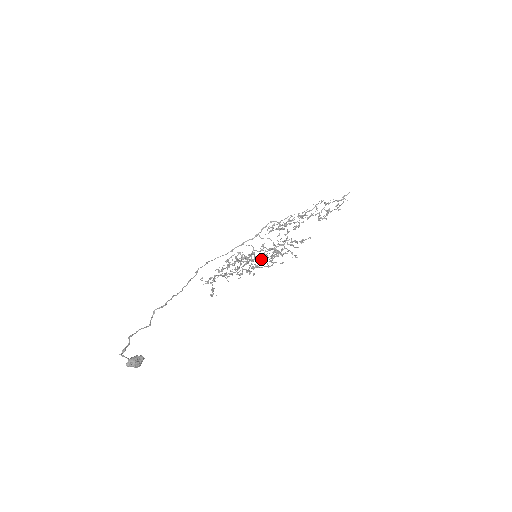
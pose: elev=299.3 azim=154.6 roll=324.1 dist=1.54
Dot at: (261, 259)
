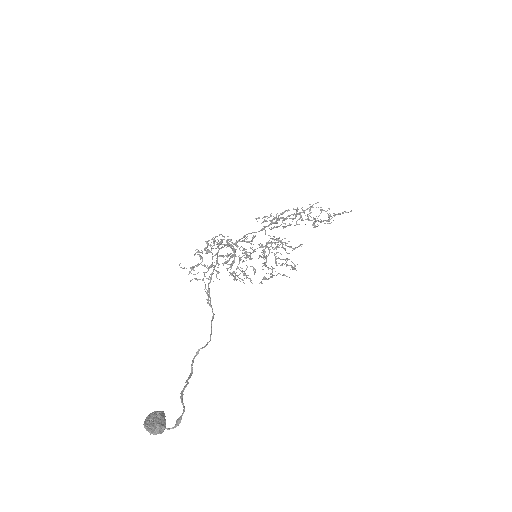
Dot at: (246, 253)
